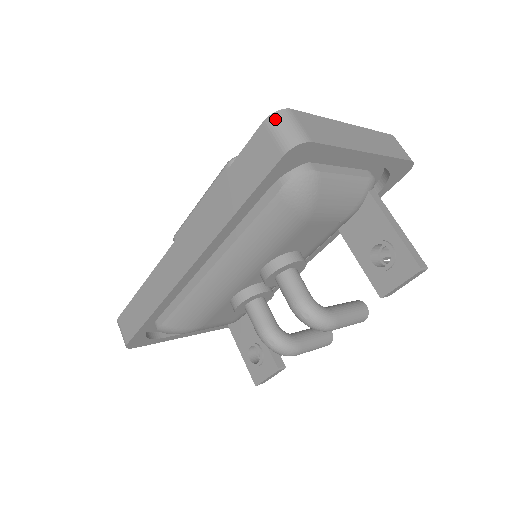
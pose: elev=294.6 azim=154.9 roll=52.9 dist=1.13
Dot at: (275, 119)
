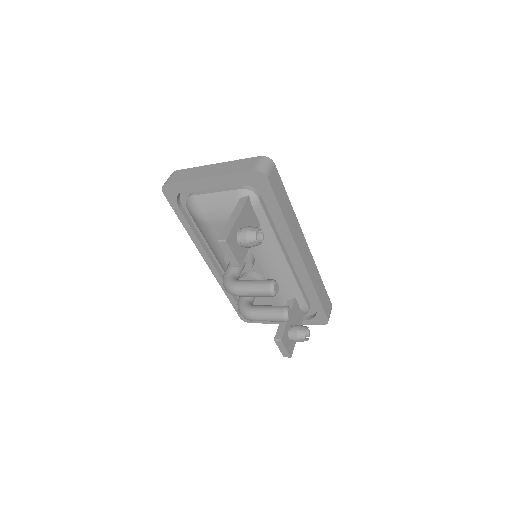
Dot at: occluded
